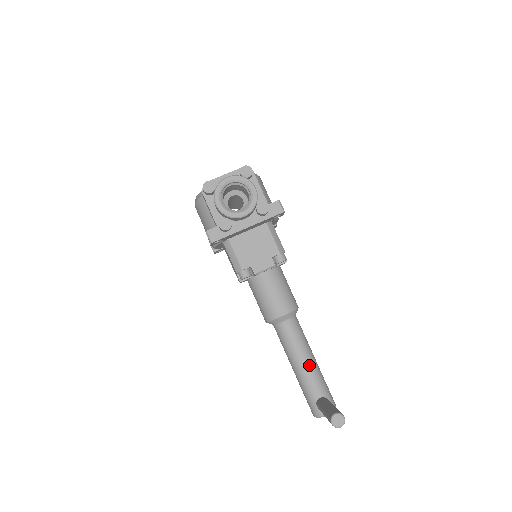
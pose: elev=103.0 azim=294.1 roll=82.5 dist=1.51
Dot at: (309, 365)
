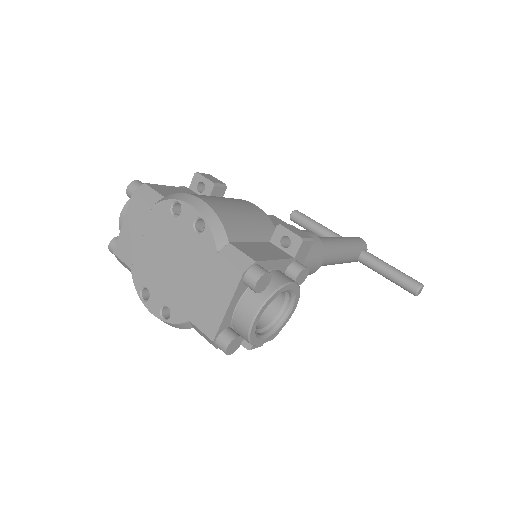
Dot at: (346, 255)
